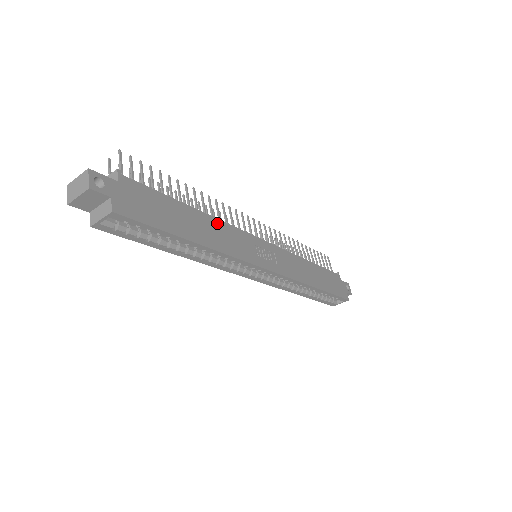
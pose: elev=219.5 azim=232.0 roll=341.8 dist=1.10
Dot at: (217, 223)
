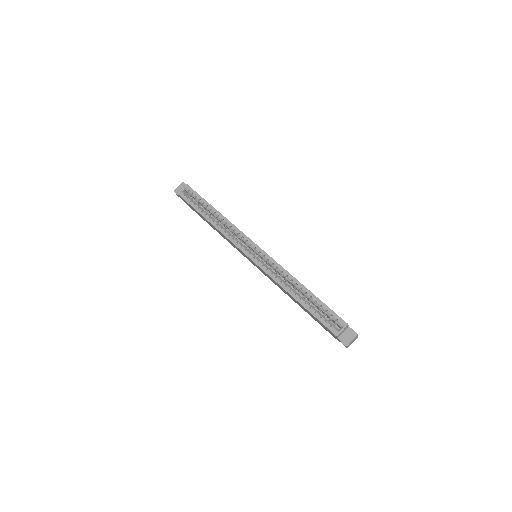
Dot at: occluded
